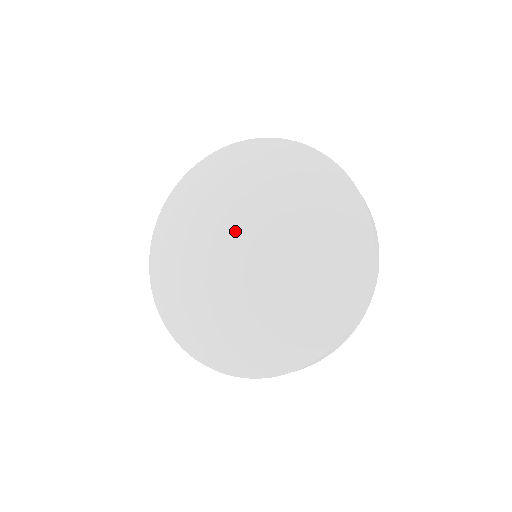
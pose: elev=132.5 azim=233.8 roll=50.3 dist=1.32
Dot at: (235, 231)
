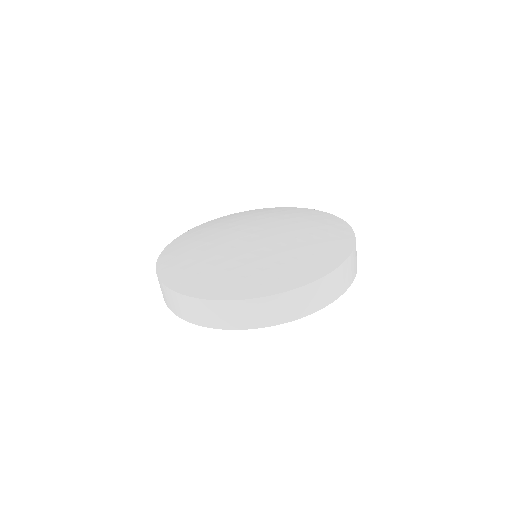
Dot at: (257, 226)
